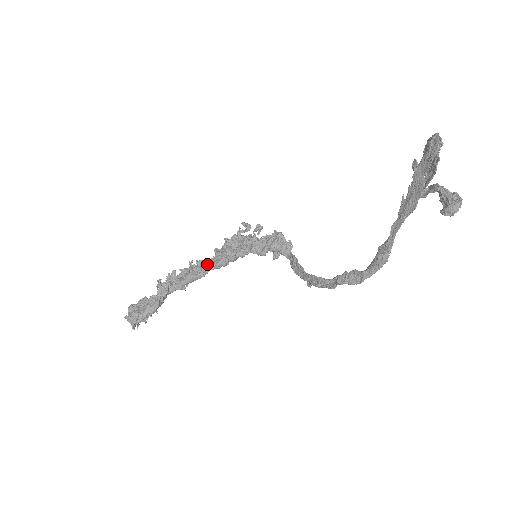
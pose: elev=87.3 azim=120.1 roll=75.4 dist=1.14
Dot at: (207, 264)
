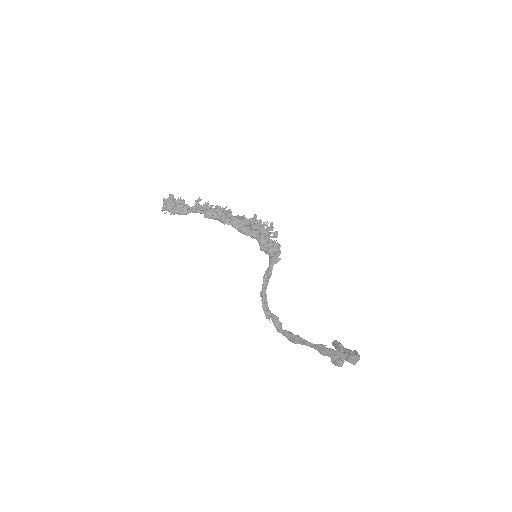
Dot at: (232, 220)
